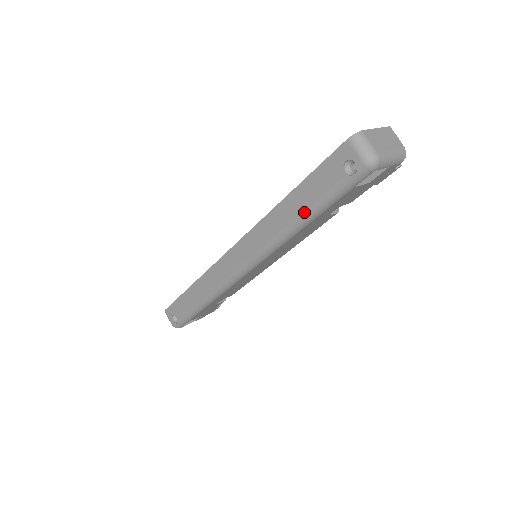
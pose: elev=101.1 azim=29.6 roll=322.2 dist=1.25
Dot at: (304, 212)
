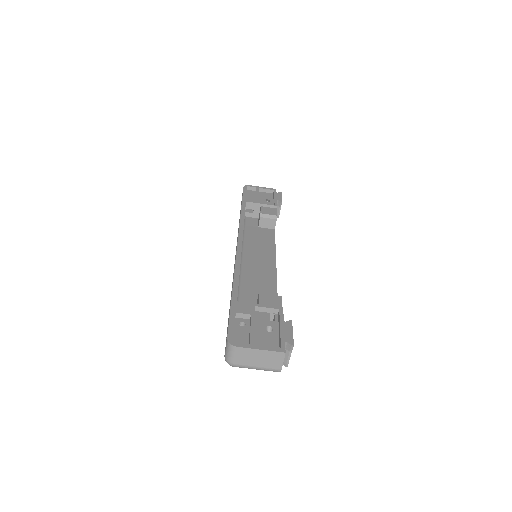
Dot at: occluded
